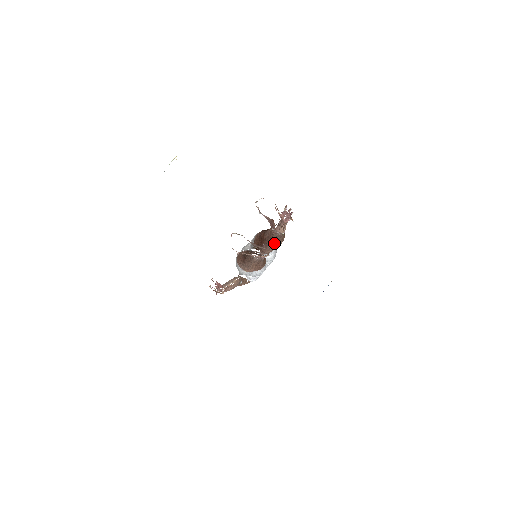
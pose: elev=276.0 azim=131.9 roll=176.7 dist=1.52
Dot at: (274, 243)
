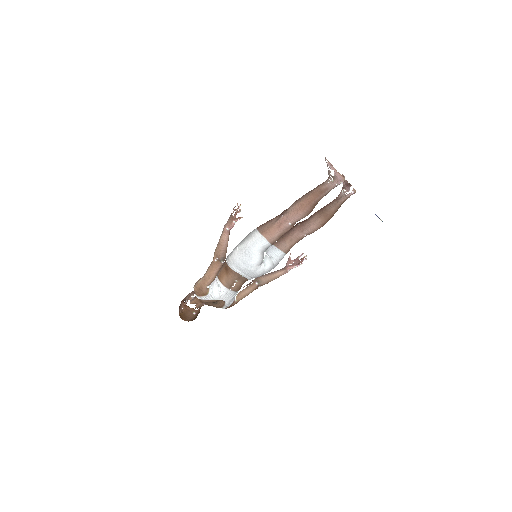
Dot at: (321, 214)
